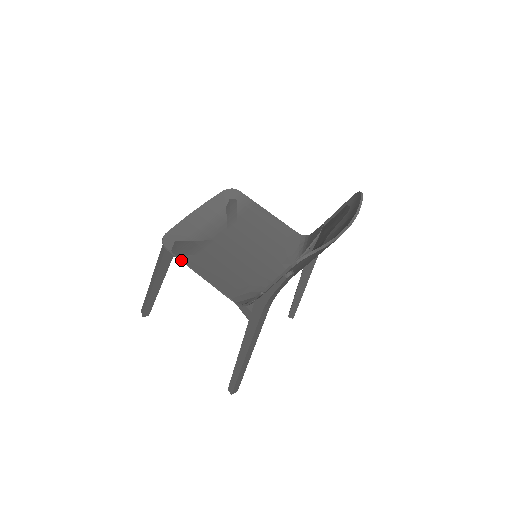
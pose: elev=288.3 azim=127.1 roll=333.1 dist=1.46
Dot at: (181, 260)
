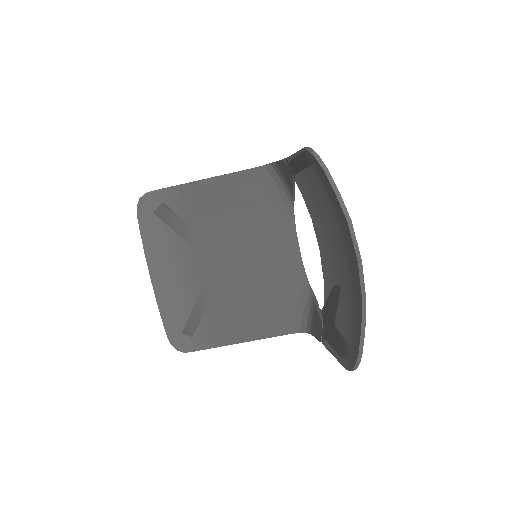
Dot at: occluded
